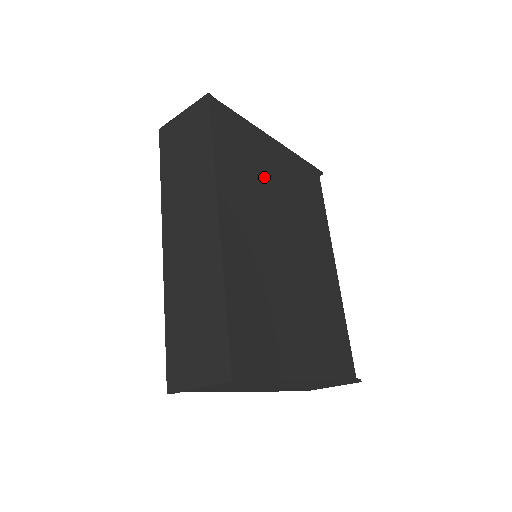
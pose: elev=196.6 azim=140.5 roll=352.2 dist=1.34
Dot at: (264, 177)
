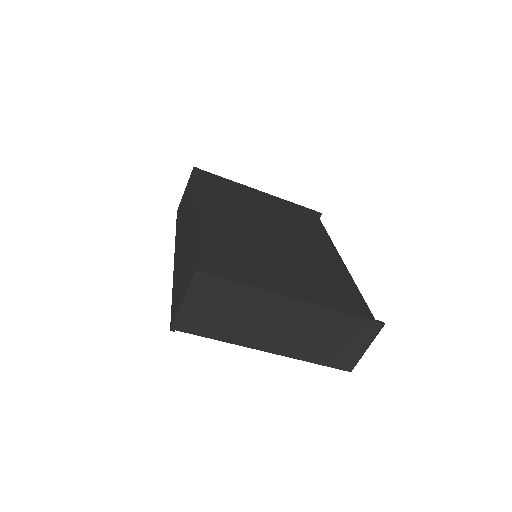
Dot at: (247, 202)
